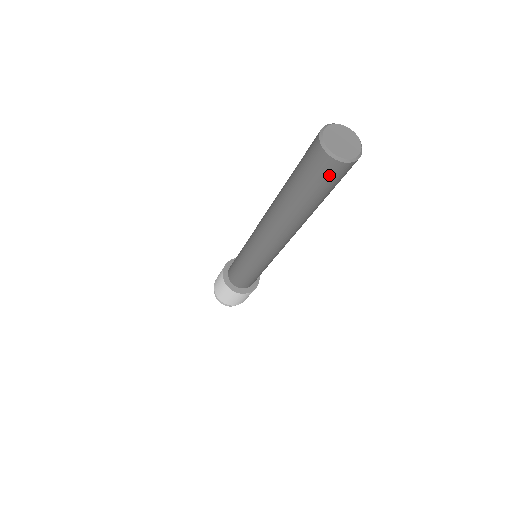
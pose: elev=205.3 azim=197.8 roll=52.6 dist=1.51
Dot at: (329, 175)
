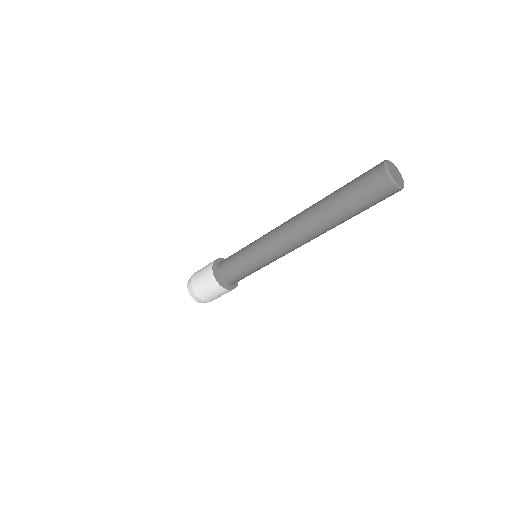
Dot at: (384, 197)
